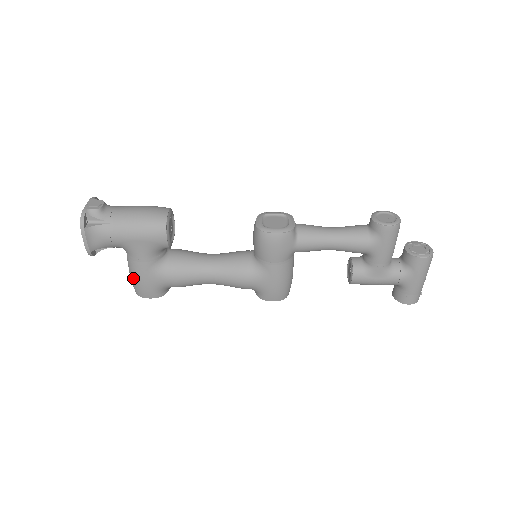
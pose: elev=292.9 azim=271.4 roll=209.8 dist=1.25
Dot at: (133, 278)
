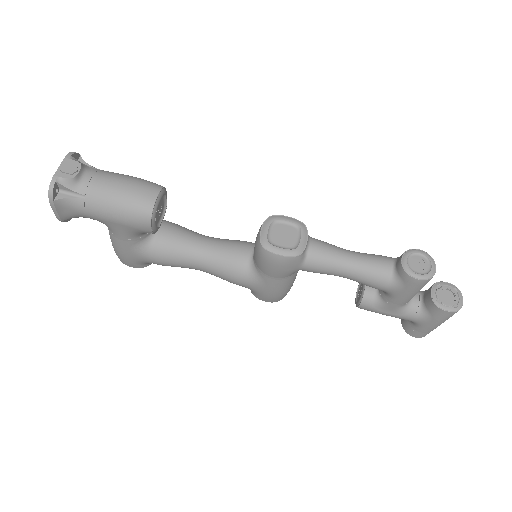
Dot at: (114, 247)
